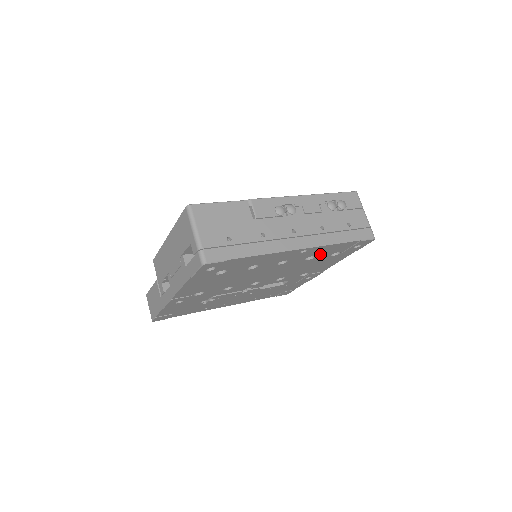
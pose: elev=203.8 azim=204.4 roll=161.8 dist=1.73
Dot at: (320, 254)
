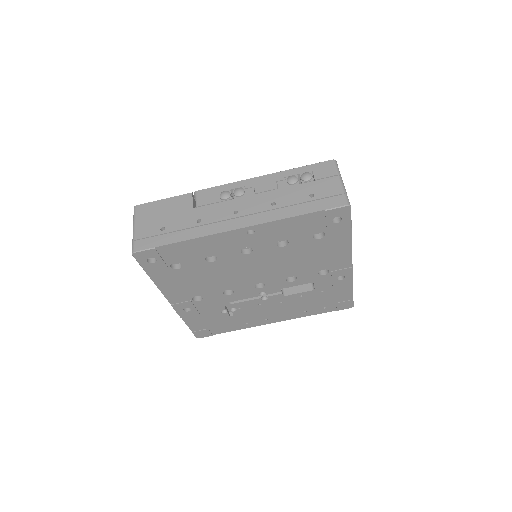
Dot at: (290, 236)
